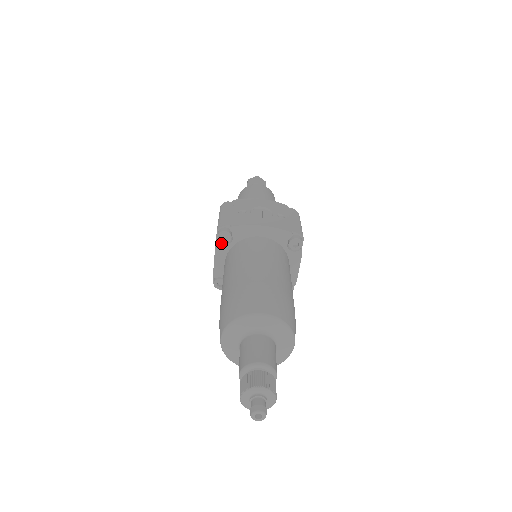
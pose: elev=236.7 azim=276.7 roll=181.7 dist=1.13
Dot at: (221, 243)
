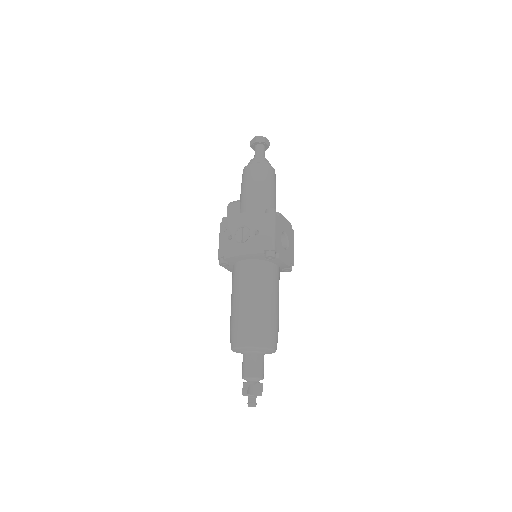
Dot at: (225, 265)
